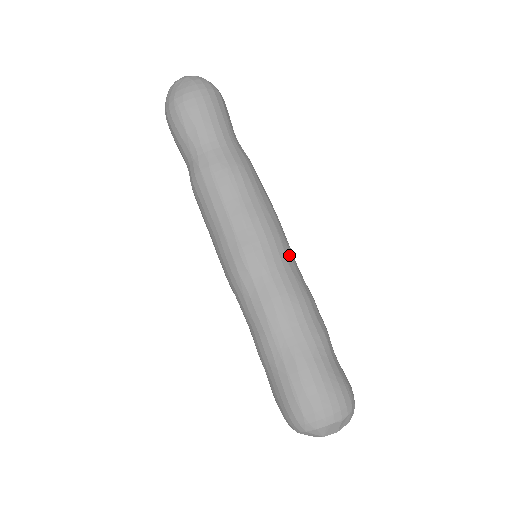
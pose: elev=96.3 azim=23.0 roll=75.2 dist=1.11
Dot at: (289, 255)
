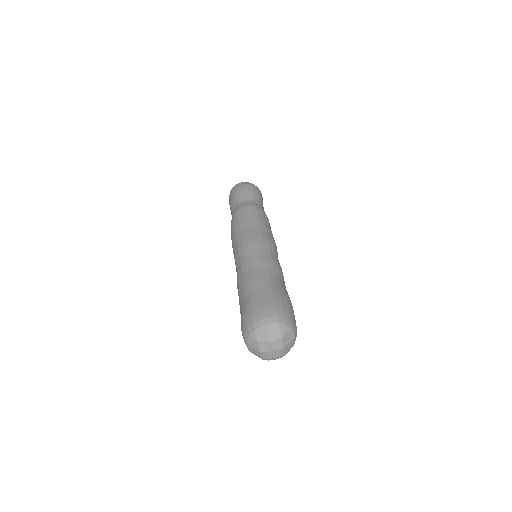
Dot at: occluded
